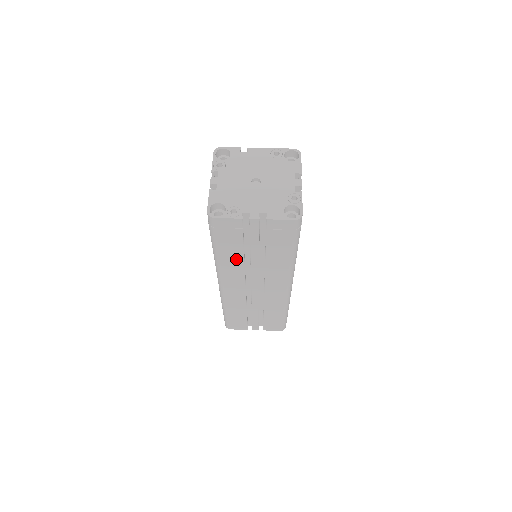
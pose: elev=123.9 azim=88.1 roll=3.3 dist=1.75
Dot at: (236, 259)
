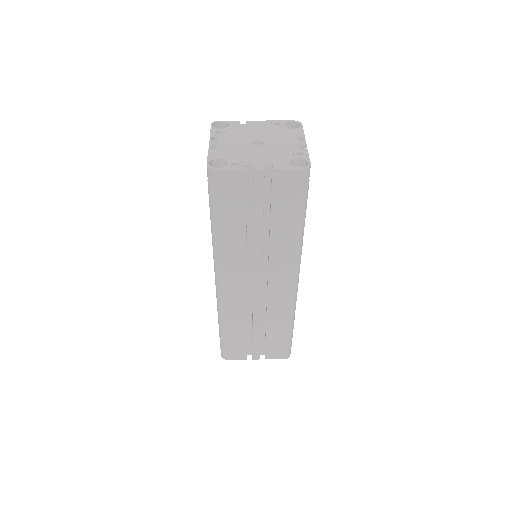
Dot at: (237, 237)
